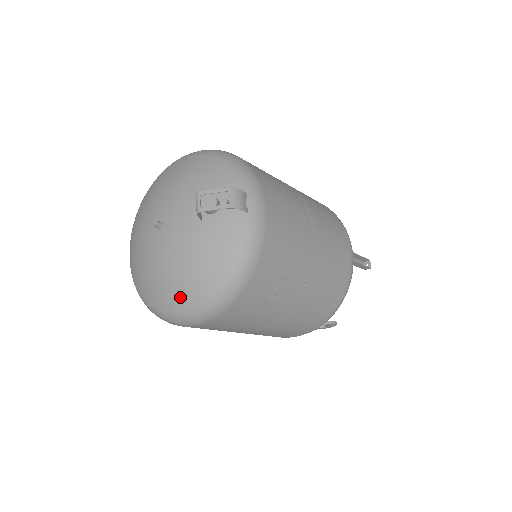
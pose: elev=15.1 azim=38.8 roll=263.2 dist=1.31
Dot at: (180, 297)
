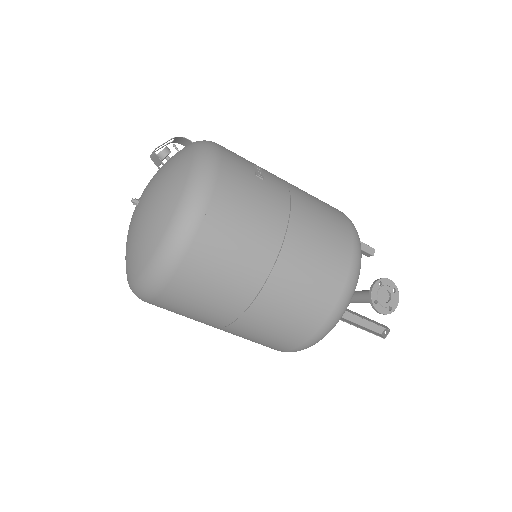
Dot at: (174, 191)
